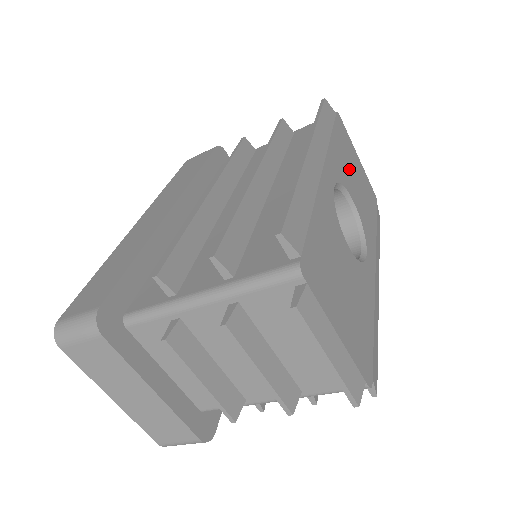
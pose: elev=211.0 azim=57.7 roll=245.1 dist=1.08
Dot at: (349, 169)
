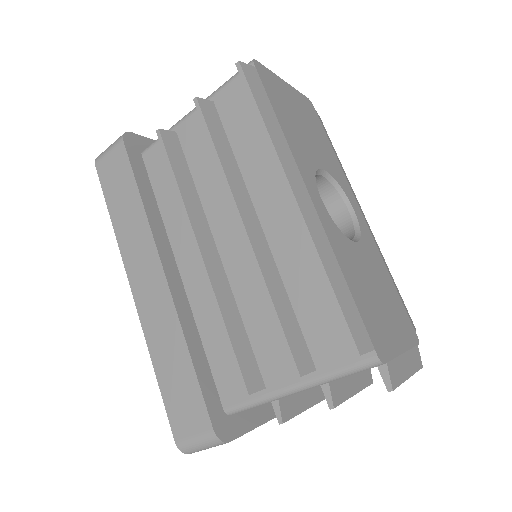
Dot at: (299, 129)
